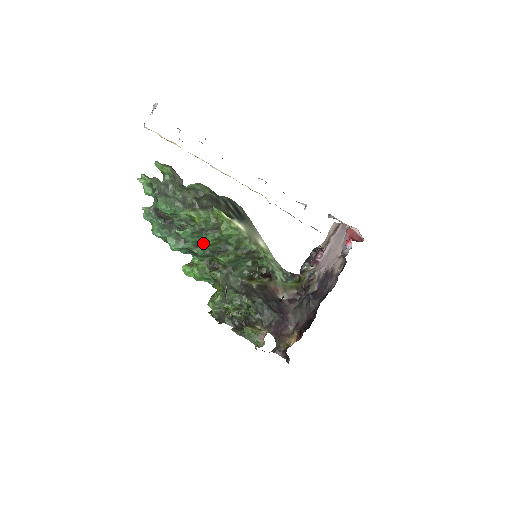
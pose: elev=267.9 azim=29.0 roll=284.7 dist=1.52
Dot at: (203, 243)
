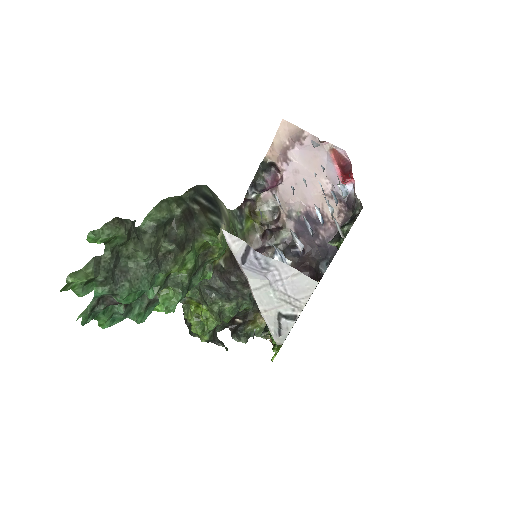
Dot at: occluded
